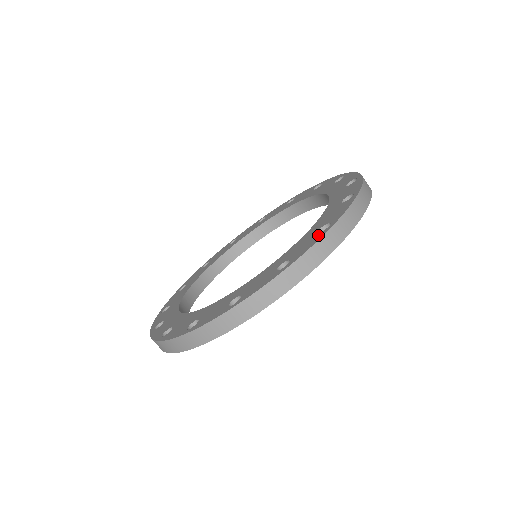
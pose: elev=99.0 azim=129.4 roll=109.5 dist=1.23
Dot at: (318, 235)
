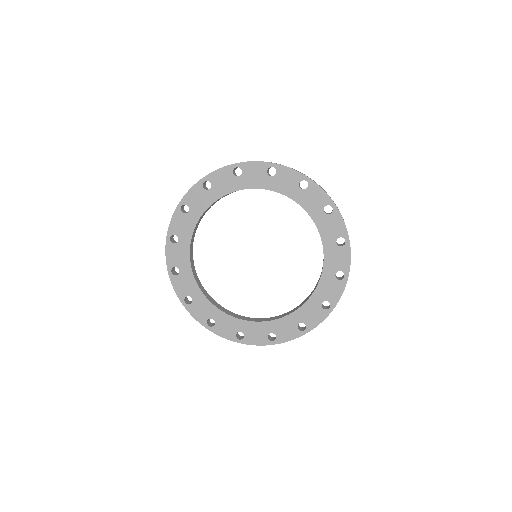
Dot at: (323, 313)
